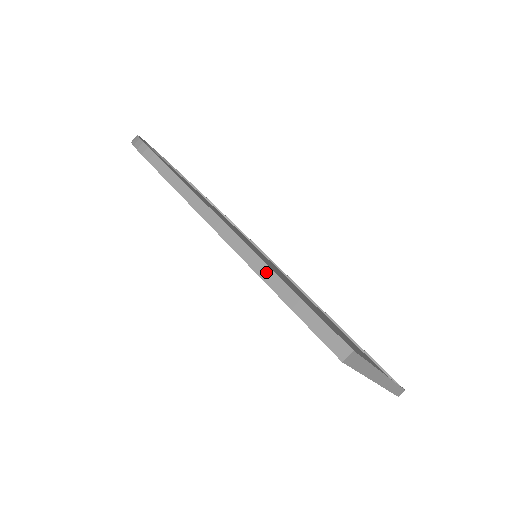
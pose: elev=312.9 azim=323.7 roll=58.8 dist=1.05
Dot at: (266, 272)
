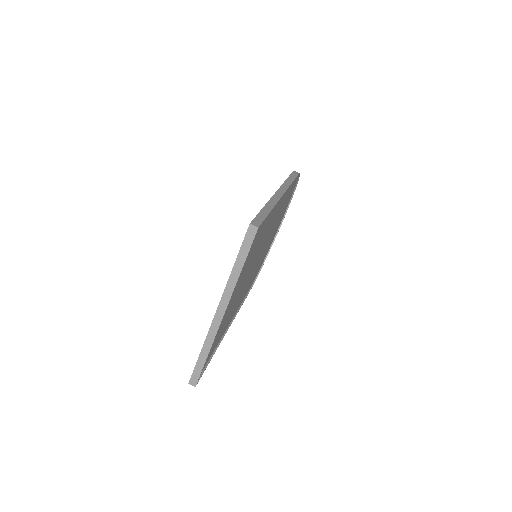
Dot at: (272, 204)
